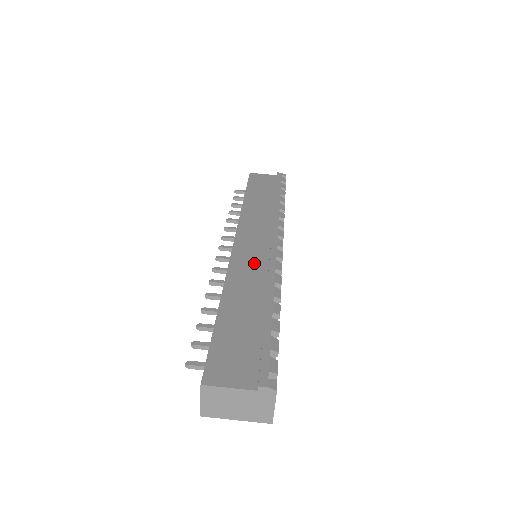
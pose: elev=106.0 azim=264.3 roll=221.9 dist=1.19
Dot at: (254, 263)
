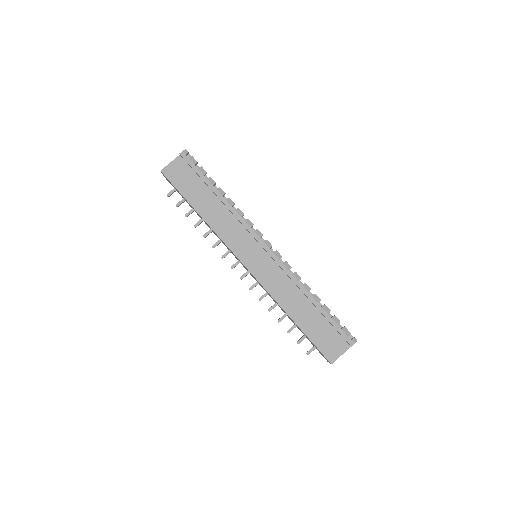
Dot at: (273, 274)
